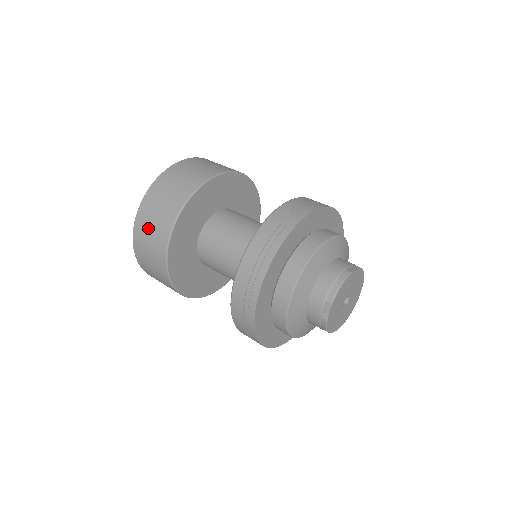
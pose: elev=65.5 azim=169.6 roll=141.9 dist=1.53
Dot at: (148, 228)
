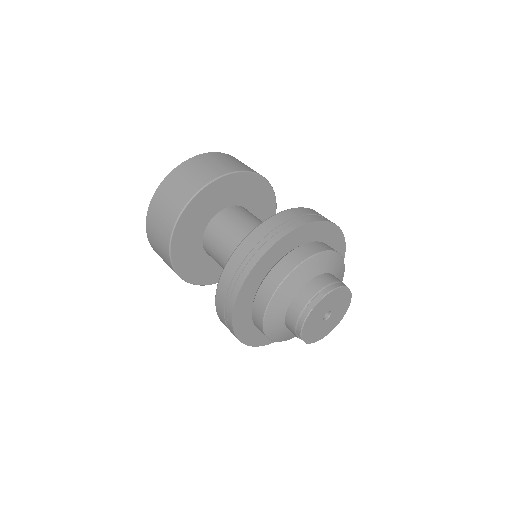
Dot at: occluded
